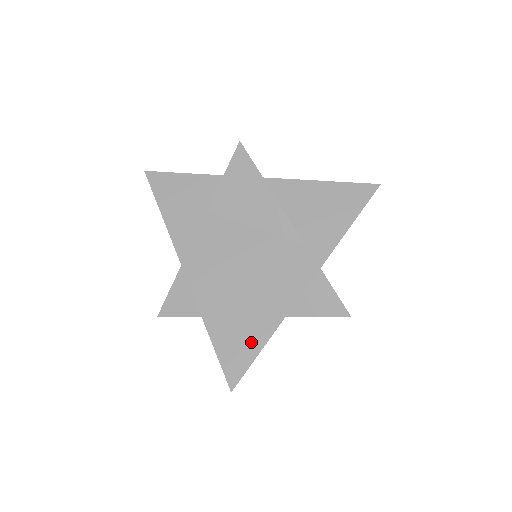
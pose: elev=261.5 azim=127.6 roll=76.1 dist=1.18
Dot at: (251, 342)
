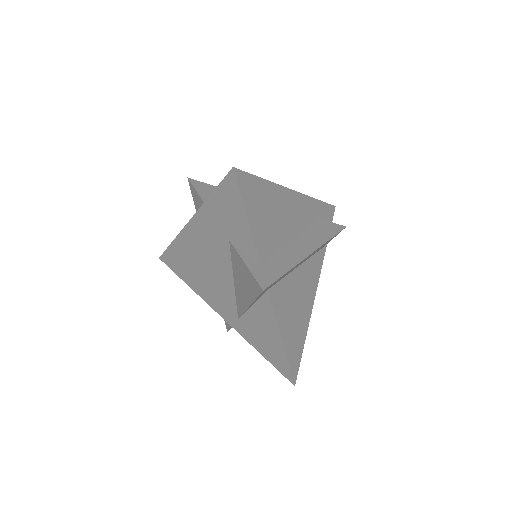
Dot at: (181, 272)
